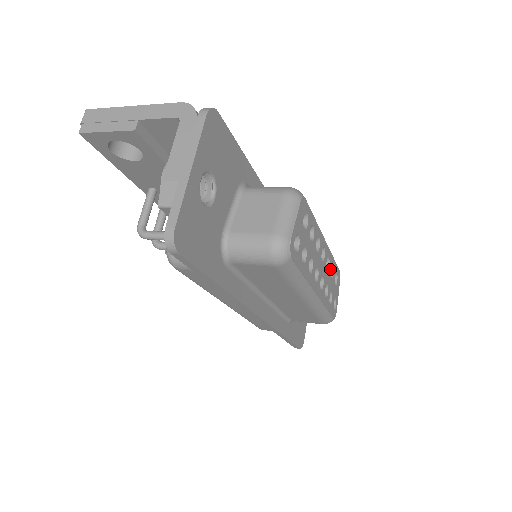
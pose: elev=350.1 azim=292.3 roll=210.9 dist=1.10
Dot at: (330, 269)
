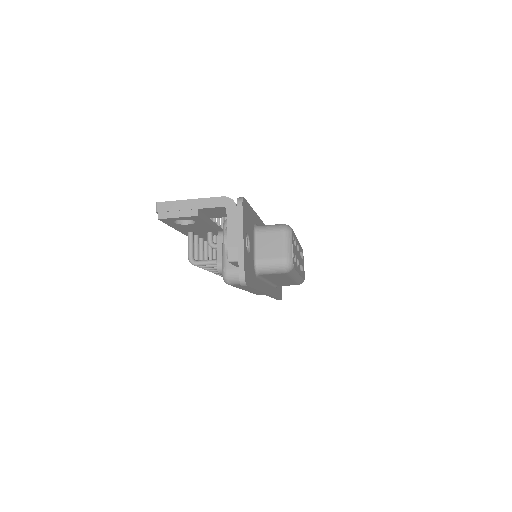
Dot at: occluded
